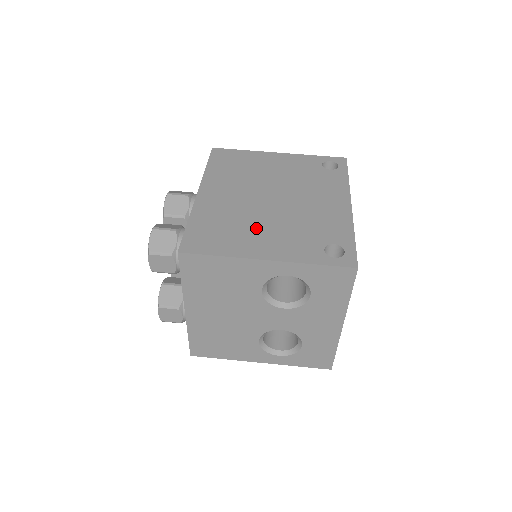
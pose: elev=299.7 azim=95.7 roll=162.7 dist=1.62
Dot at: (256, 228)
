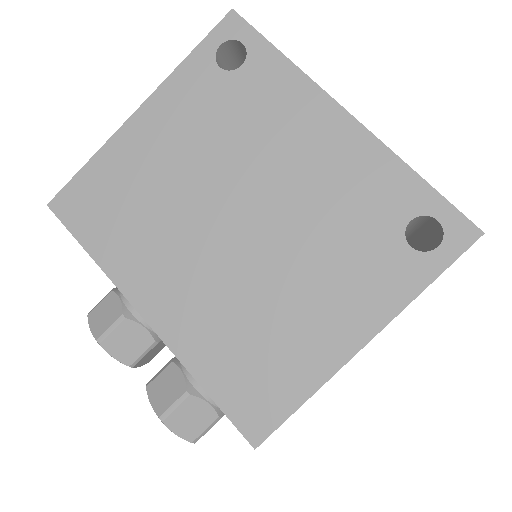
Dot at: (289, 302)
